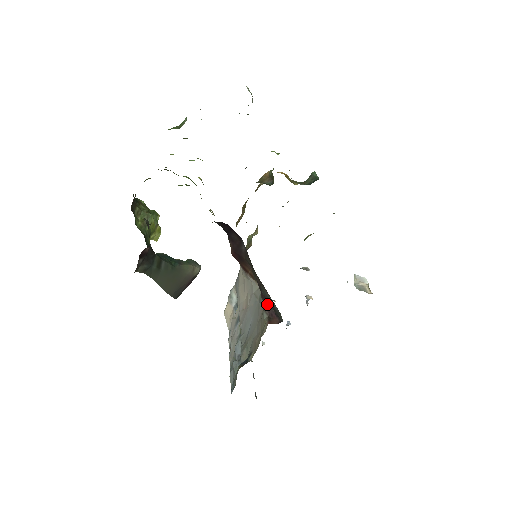
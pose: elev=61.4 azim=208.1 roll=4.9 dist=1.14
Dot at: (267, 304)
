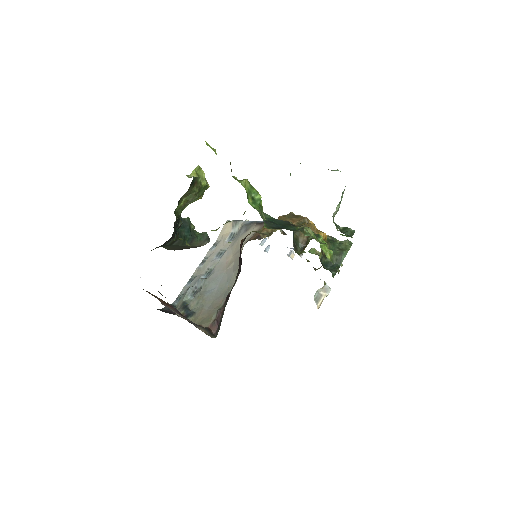
Dot at: (222, 312)
